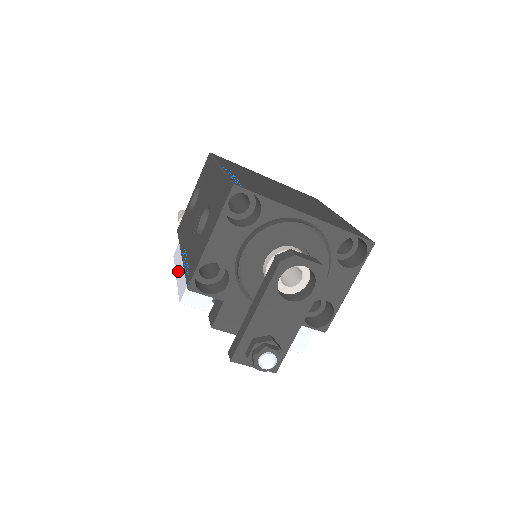
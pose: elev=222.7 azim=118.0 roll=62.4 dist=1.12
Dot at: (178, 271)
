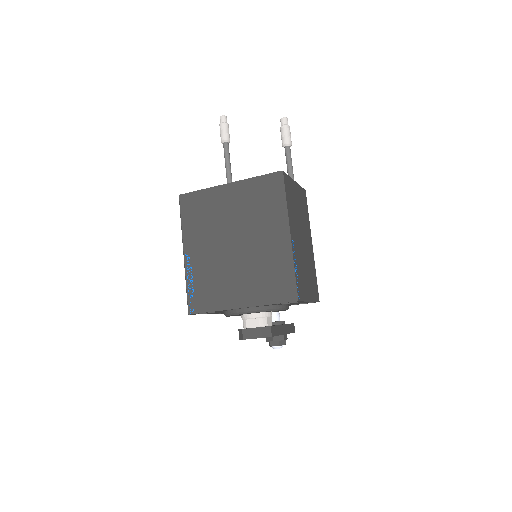
Dot at: occluded
